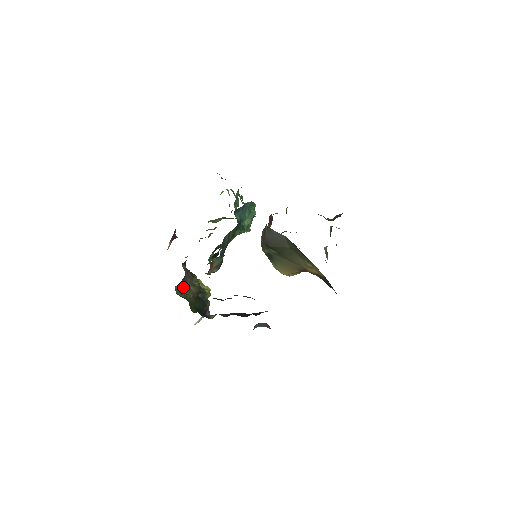
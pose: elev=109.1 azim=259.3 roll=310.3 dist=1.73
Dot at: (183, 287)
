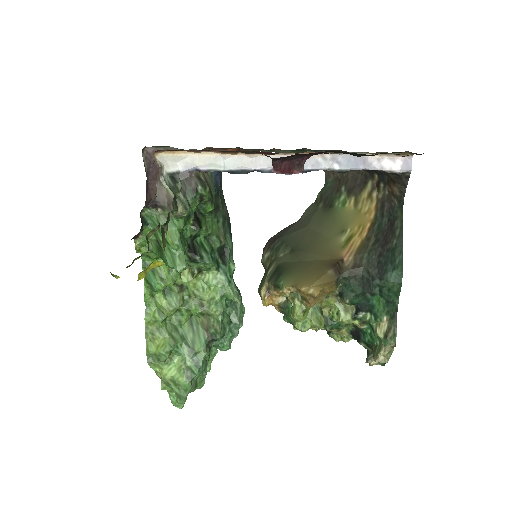
Dot at: occluded
